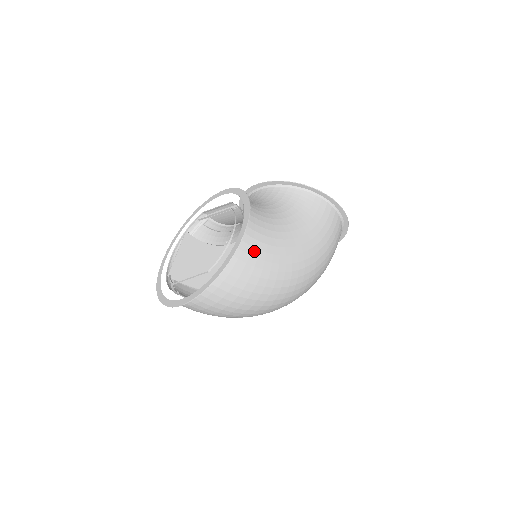
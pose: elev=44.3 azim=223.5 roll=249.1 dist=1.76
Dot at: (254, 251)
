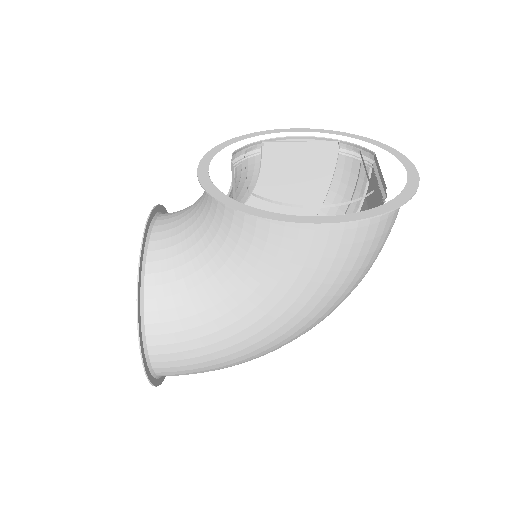
Dot at: (179, 362)
